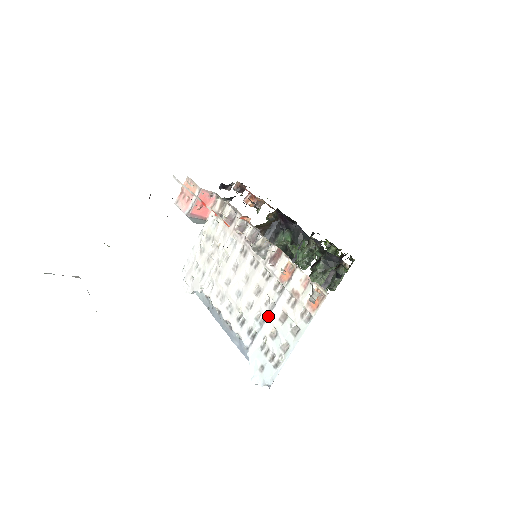
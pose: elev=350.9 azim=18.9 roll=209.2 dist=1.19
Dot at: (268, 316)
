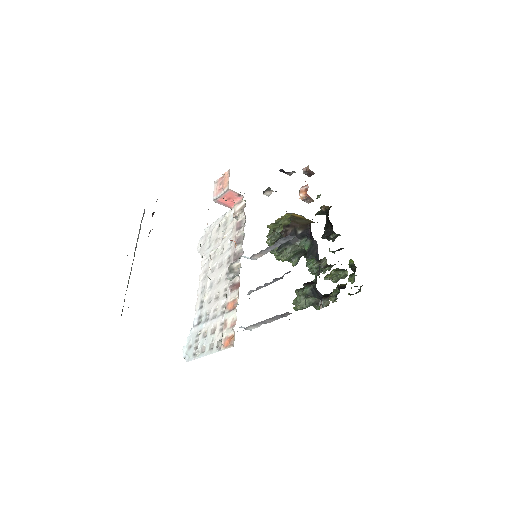
Dot at: (209, 320)
